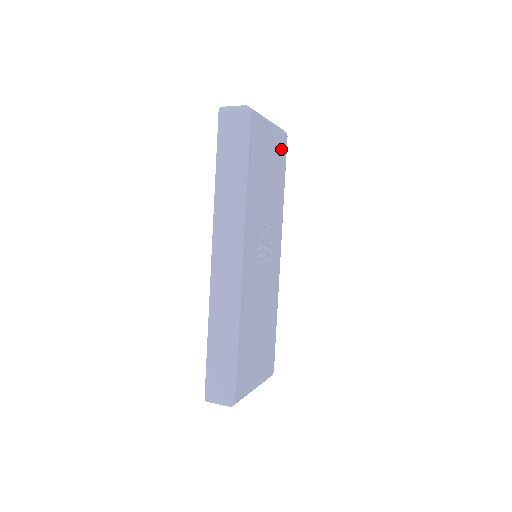
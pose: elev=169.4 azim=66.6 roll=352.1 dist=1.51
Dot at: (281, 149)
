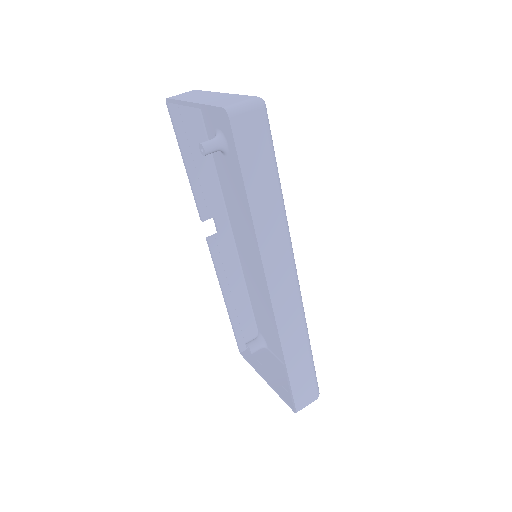
Dot at: occluded
